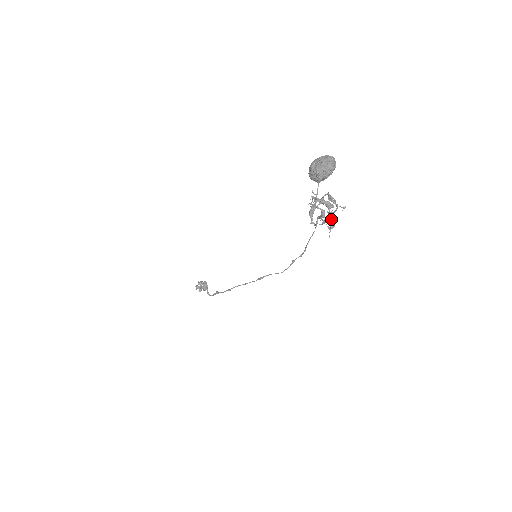
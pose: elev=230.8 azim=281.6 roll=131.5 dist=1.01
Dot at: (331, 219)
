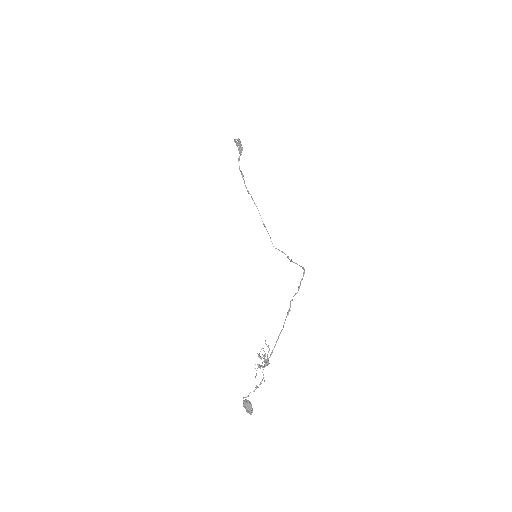
Dot at: (264, 366)
